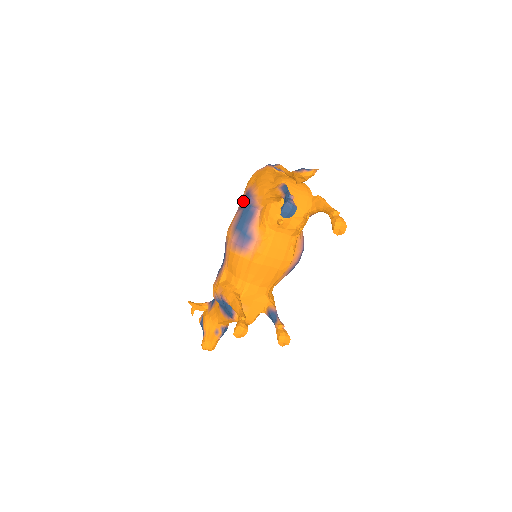
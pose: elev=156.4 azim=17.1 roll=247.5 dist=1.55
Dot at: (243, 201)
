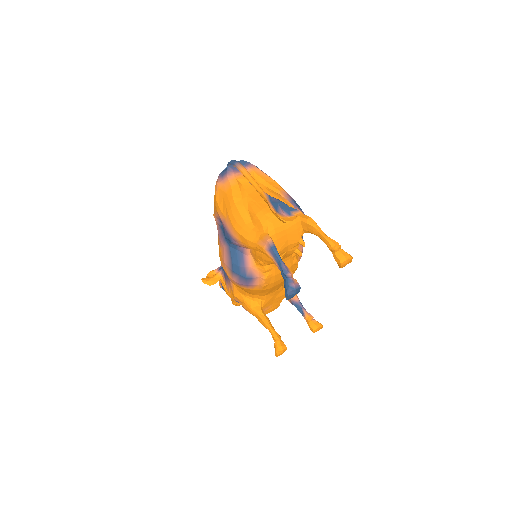
Dot at: (220, 225)
